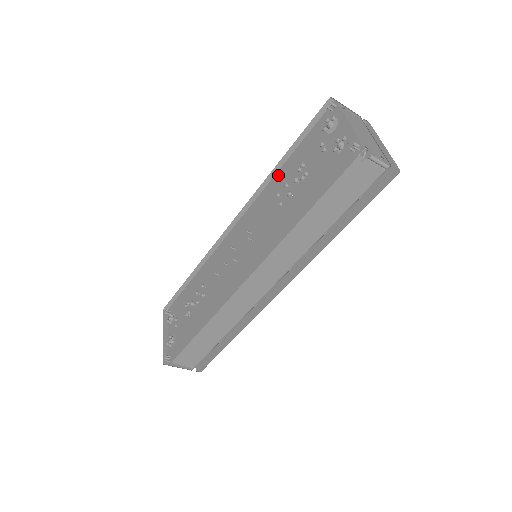
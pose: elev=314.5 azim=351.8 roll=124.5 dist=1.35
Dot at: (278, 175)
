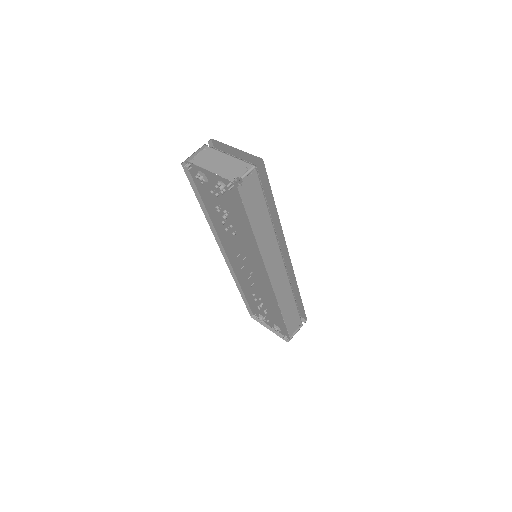
Dot at: (211, 217)
